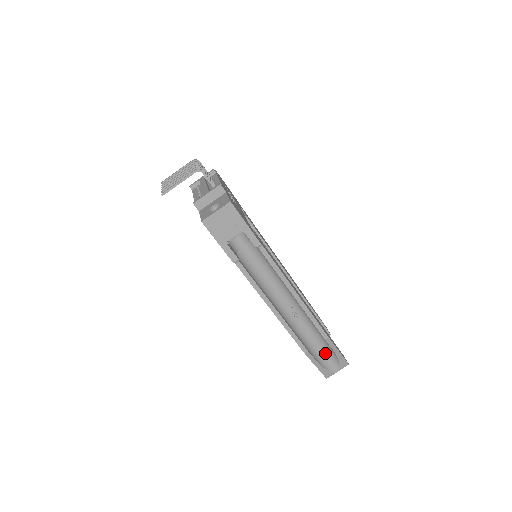
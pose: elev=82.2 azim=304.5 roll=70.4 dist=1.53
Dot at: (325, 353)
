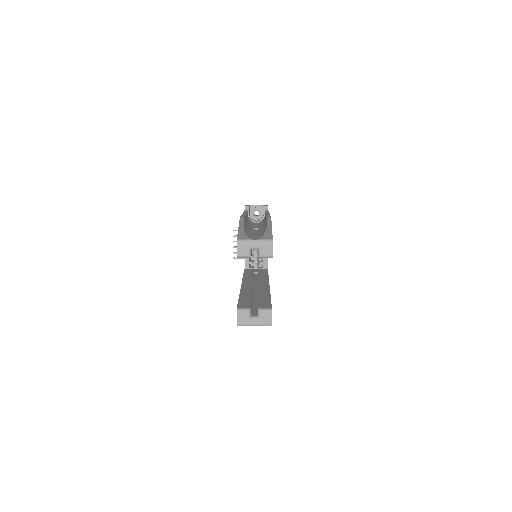
Dot at: occluded
